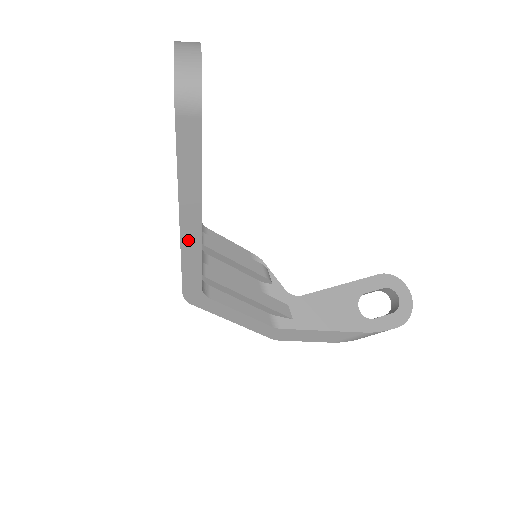
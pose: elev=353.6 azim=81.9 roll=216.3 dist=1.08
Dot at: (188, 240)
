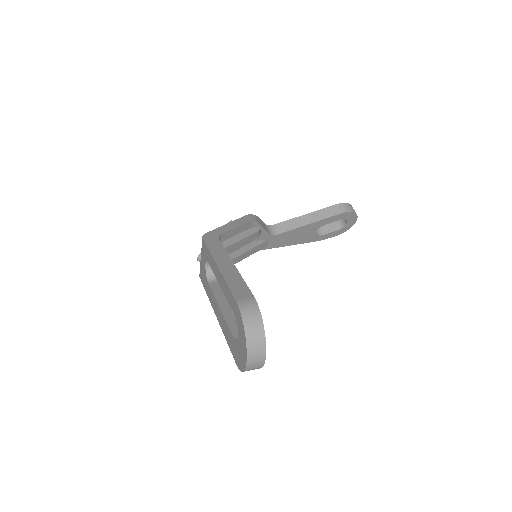
Dot at: occluded
